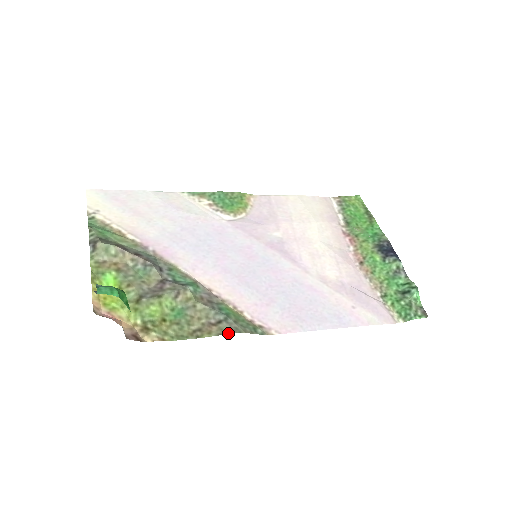
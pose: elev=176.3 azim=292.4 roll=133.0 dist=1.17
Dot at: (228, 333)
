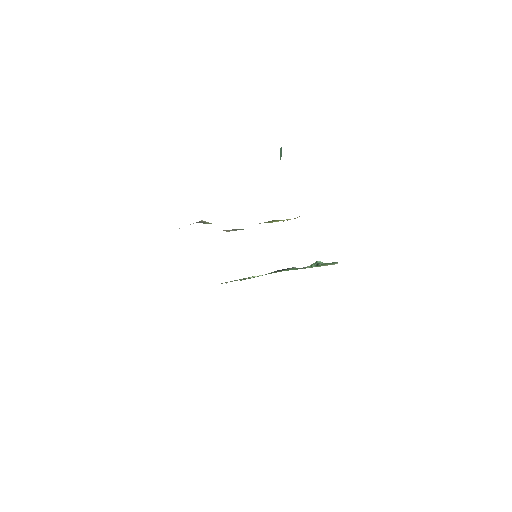
Dot at: occluded
